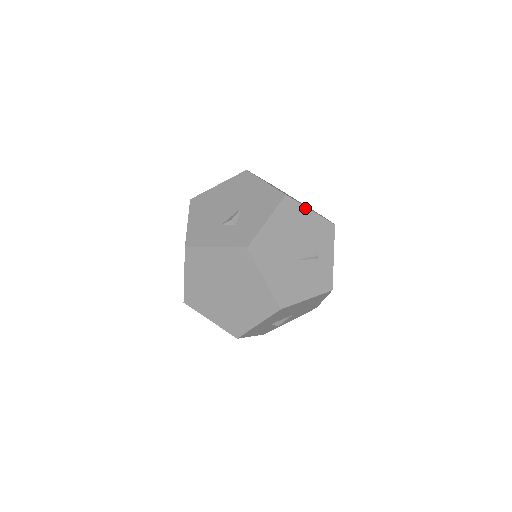
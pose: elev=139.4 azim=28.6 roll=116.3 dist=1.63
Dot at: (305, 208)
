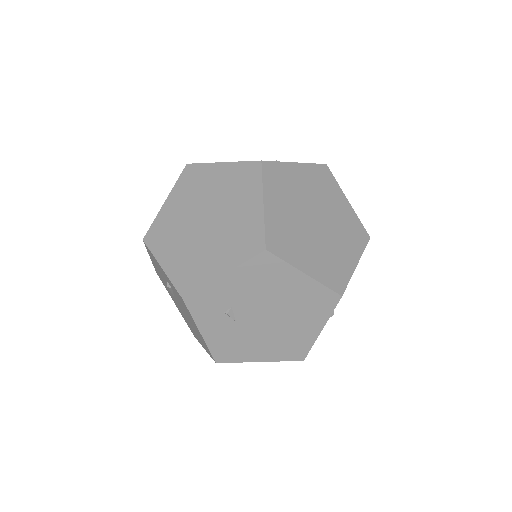
Dot at: occluded
